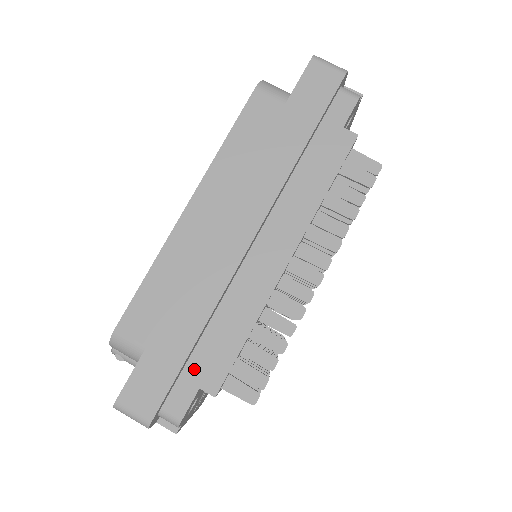
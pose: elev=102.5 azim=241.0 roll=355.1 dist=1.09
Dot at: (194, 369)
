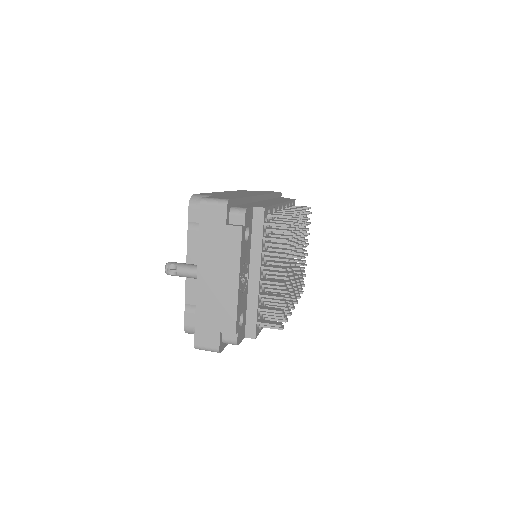
Dot at: (247, 205)
